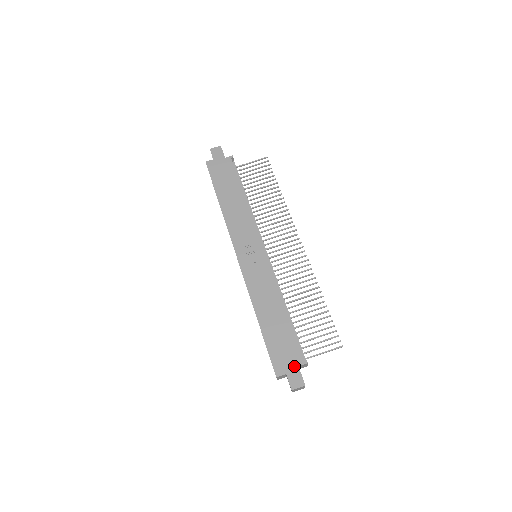
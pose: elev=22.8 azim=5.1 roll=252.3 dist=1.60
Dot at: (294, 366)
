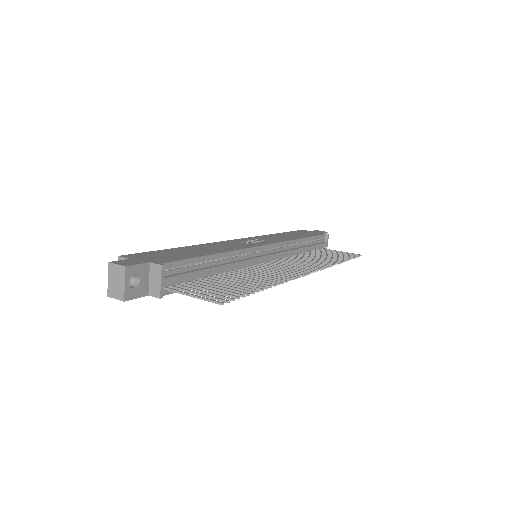
Dot at: (147, 260)
